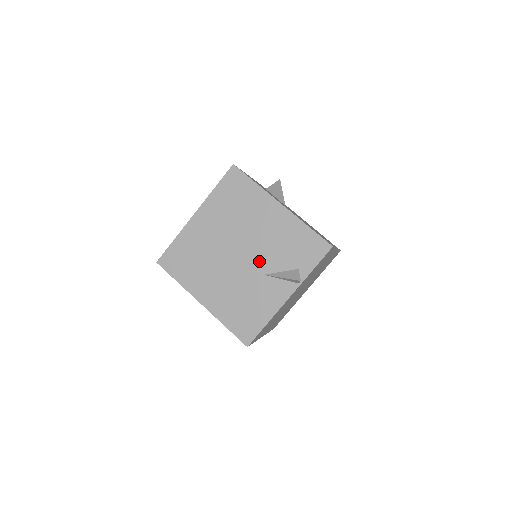
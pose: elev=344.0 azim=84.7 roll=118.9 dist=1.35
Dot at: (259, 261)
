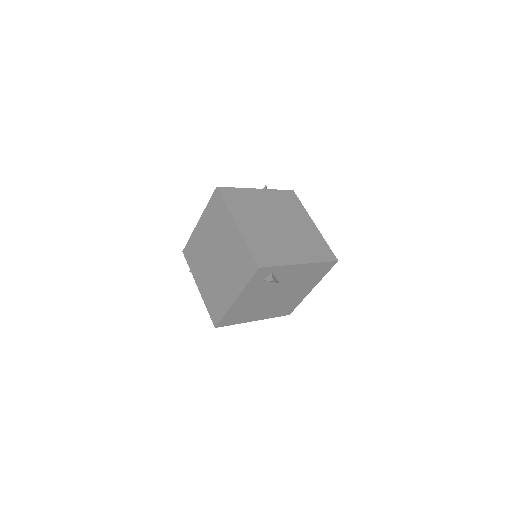
Dot at: occluded
